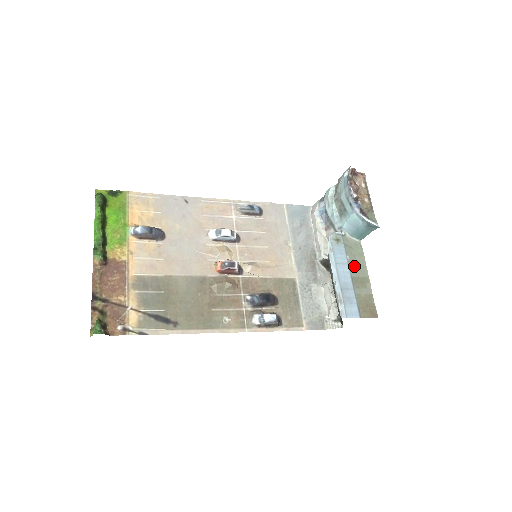
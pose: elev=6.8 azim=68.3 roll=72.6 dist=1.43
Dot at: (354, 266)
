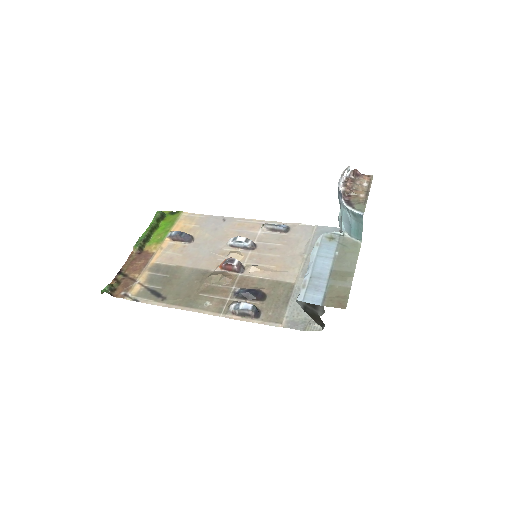
Dot at: (340, 261)
